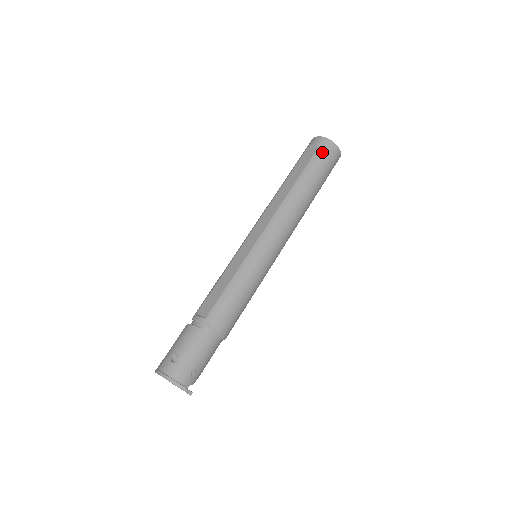
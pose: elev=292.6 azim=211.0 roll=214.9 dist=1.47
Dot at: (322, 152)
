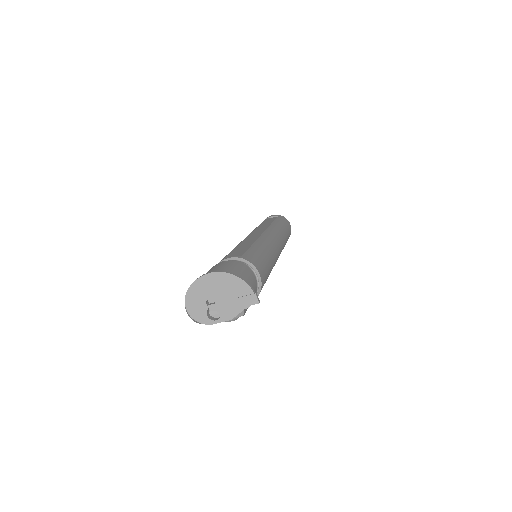
Dot at: (282, 219)
